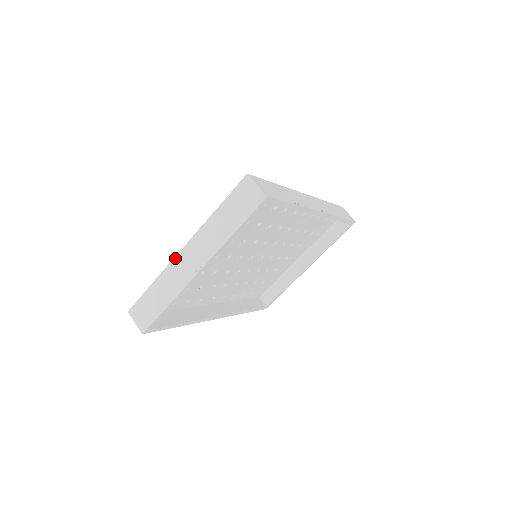
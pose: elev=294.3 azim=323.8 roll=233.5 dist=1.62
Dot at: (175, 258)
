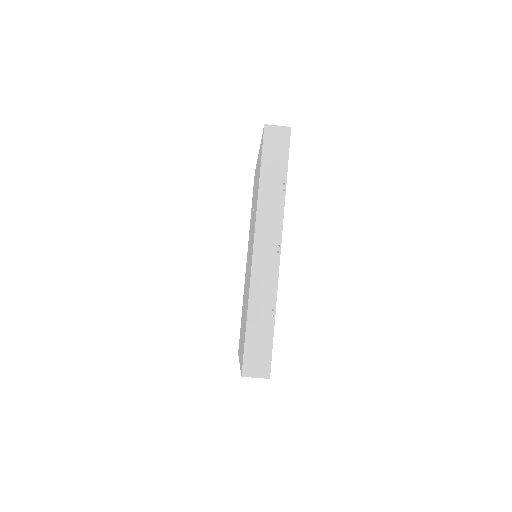
Dot at: occluded
